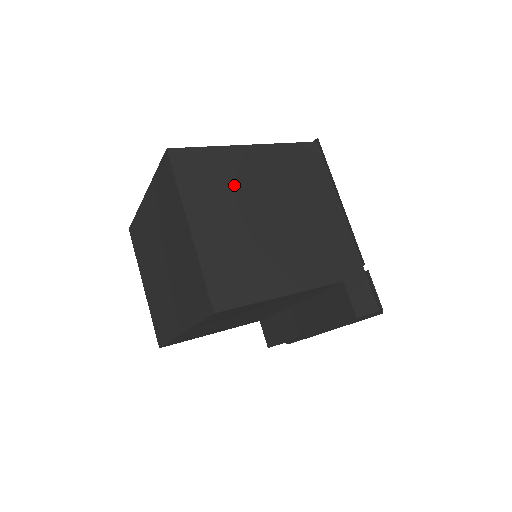
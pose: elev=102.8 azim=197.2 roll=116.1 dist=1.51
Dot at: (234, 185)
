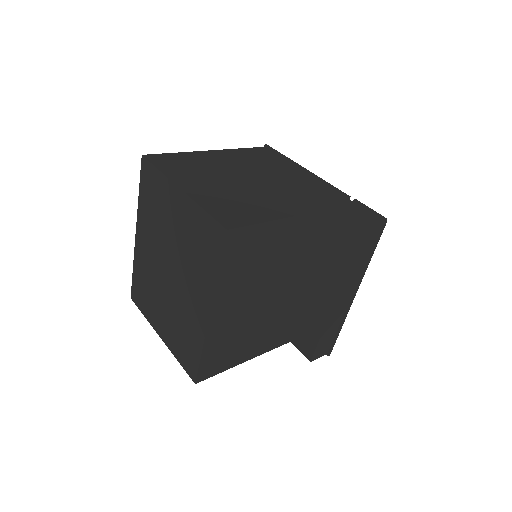
Dot at: (208, 168)
